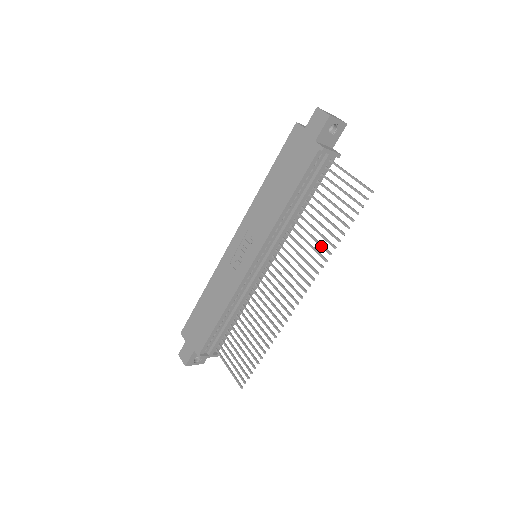
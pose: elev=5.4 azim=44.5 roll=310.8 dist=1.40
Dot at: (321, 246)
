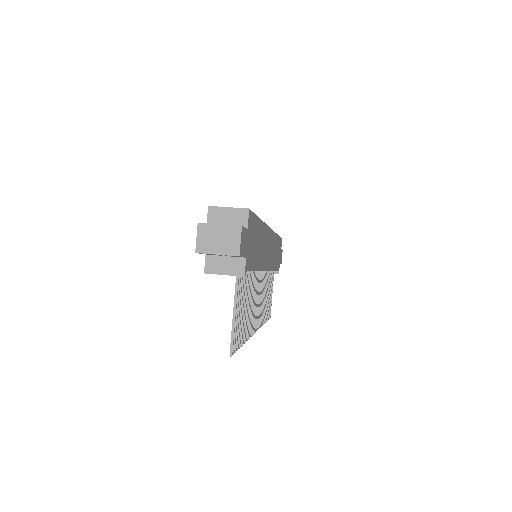
Dot at: occluded
